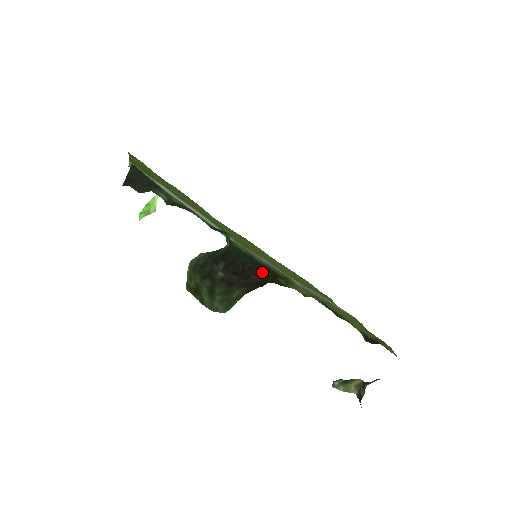
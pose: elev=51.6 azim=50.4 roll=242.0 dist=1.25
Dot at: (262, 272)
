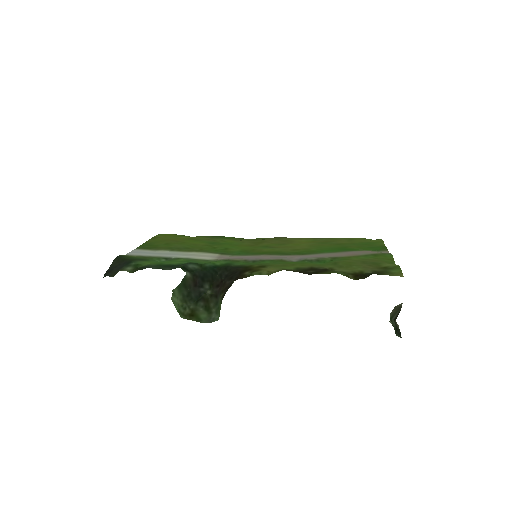
Dot at: (233, 274)
